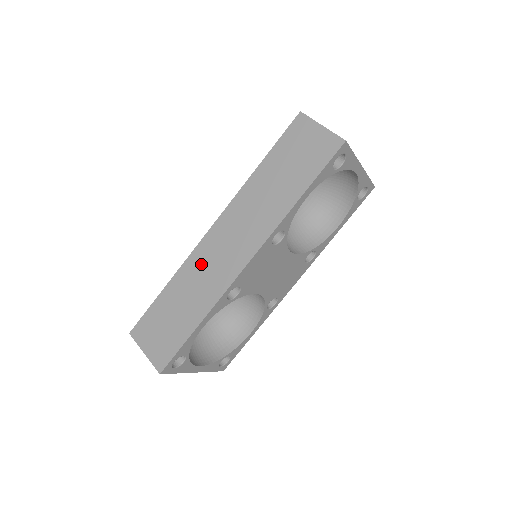
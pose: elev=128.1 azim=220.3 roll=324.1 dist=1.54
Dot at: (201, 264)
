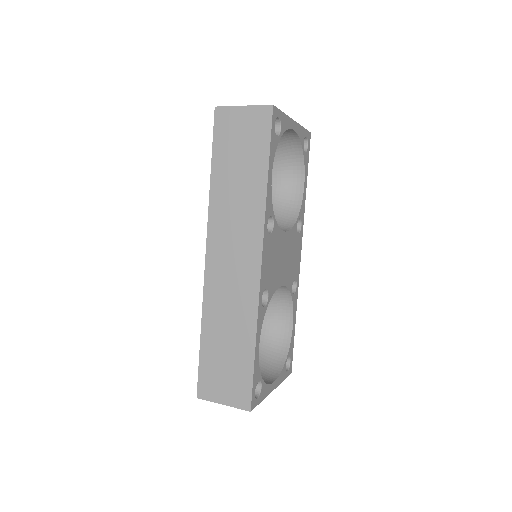
Dot at: (219, 293)
